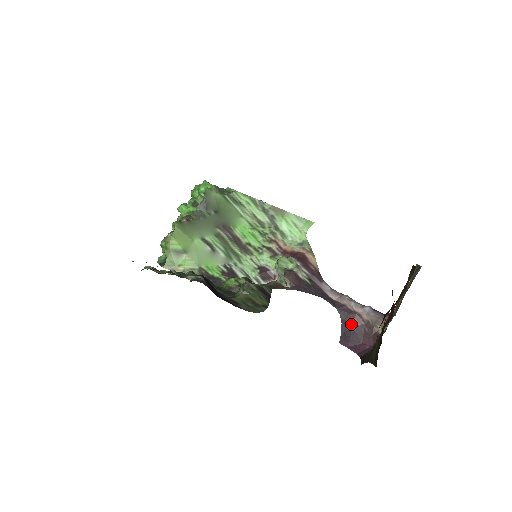
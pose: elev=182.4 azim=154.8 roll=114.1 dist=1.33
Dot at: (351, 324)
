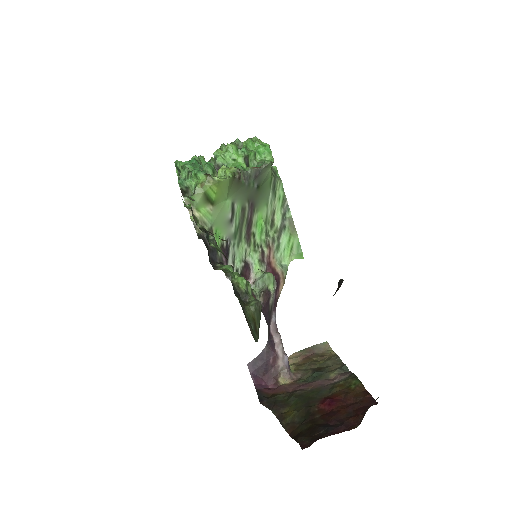
Dot at: (267, 359)
